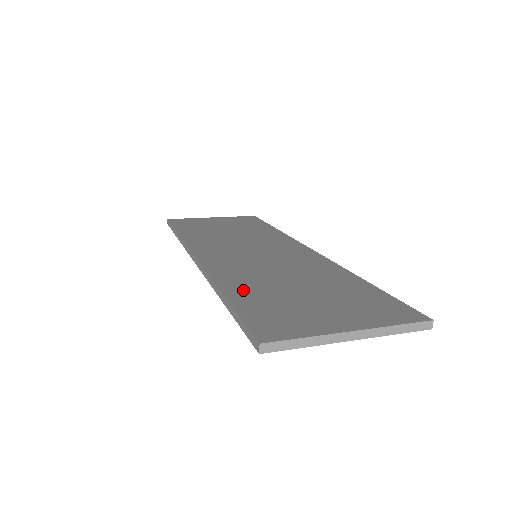
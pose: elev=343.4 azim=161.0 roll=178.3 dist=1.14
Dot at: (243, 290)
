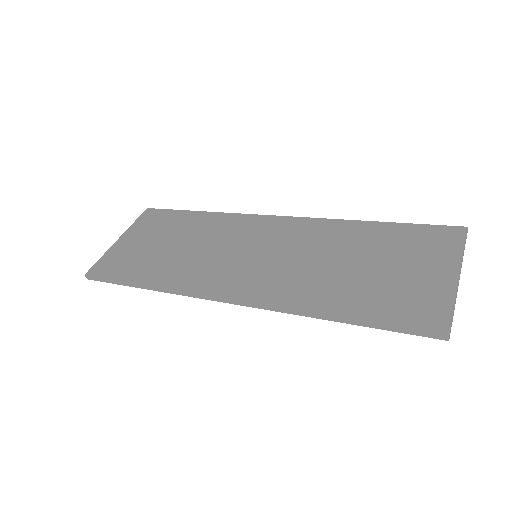
Dot at: (339, 300)
